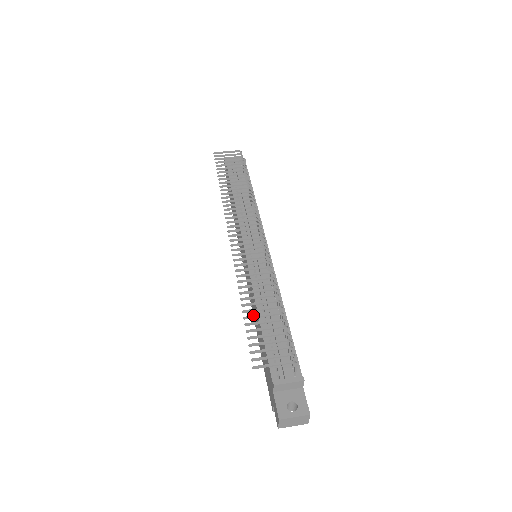
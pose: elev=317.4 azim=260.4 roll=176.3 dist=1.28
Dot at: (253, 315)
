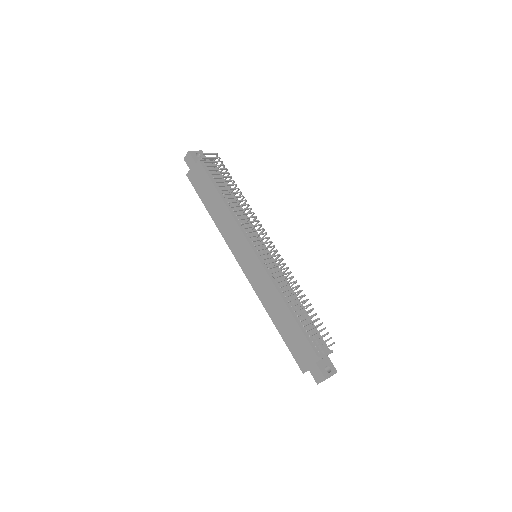
Dot at: (301, 313)
